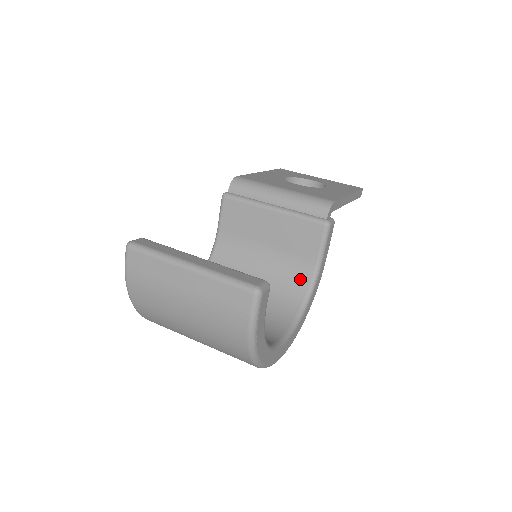
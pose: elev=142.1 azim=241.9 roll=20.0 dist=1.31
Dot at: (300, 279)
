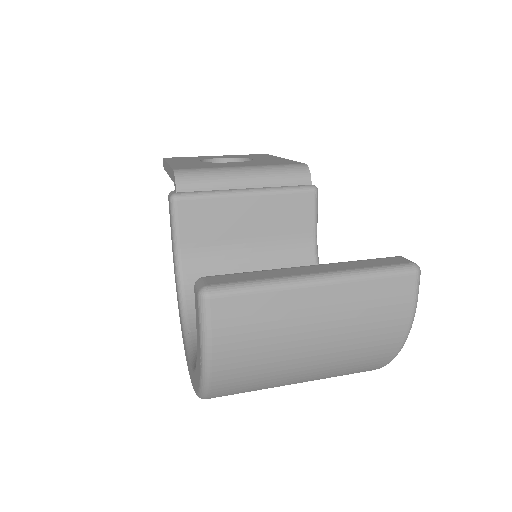
Dot at: (303, 263)
